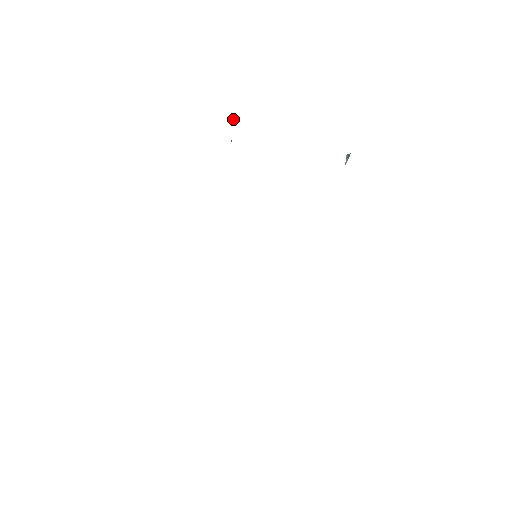
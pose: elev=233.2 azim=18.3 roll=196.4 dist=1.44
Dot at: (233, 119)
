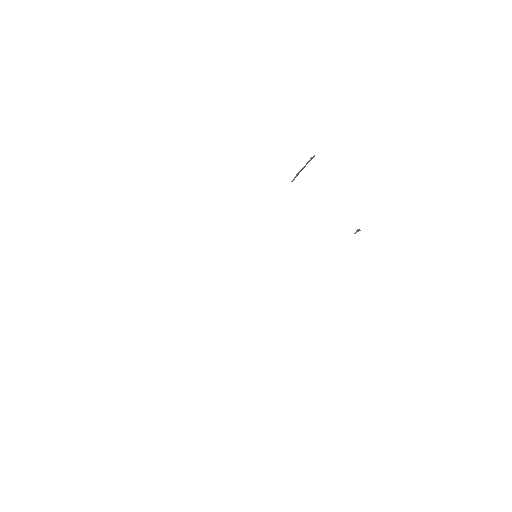
Dot at: (314, 156)
